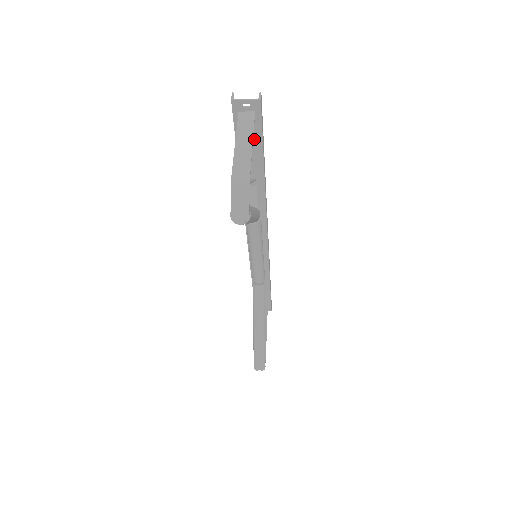
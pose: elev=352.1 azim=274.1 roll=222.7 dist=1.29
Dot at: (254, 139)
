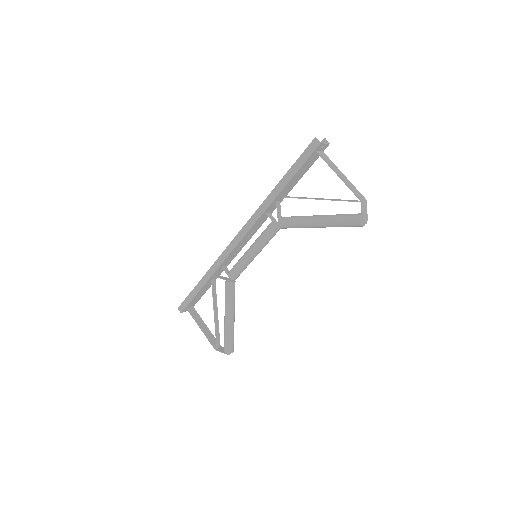
Dot at: (306, 168)
